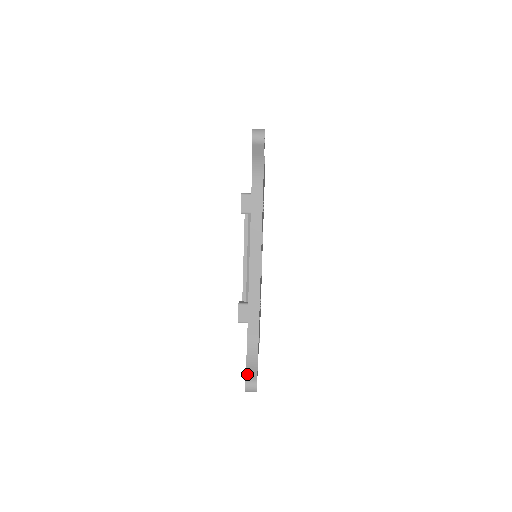
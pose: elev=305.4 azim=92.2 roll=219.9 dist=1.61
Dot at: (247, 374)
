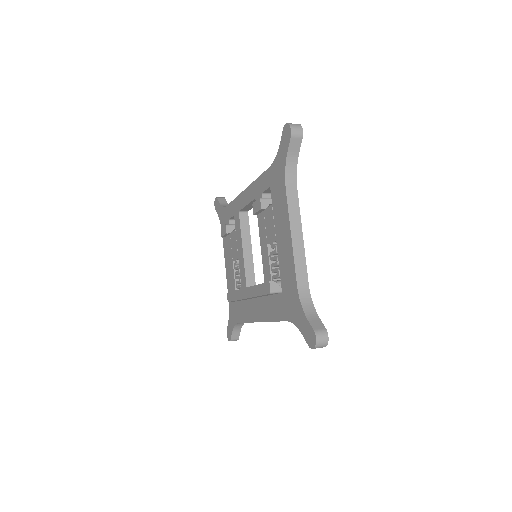
Dot at: (283, 135)
